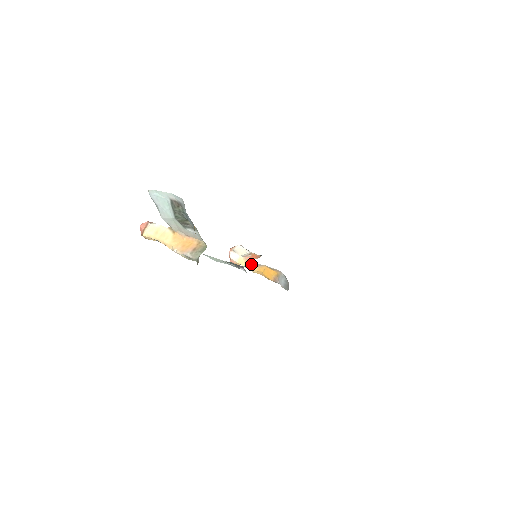
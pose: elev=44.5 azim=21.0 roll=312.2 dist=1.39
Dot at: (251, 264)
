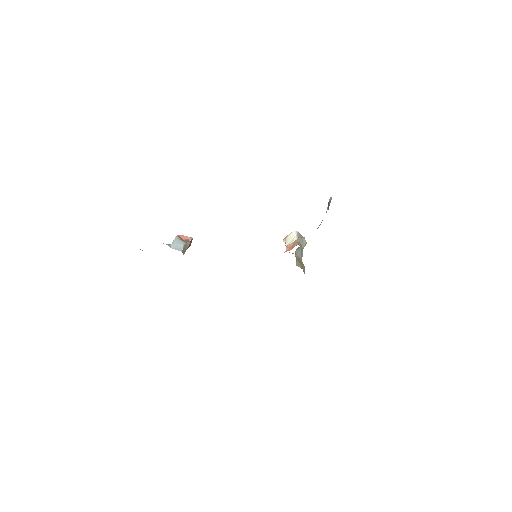
Dot at: occluded
